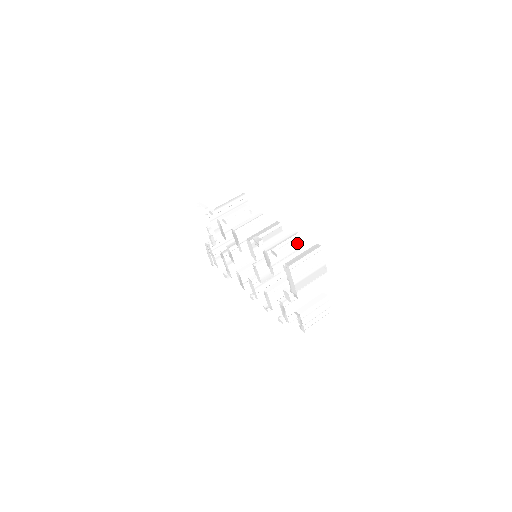
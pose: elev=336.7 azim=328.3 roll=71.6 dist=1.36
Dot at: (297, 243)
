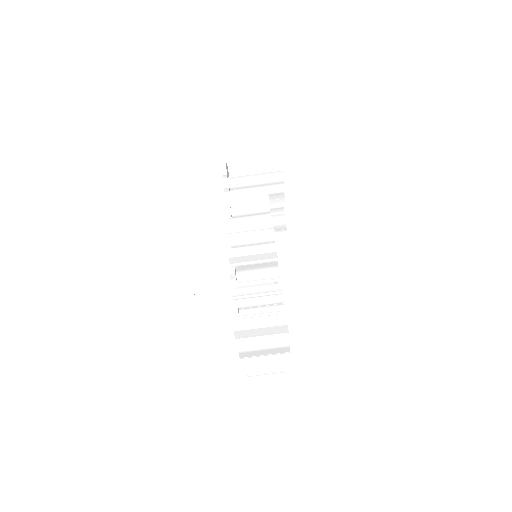
Dot at: (277, 298)
